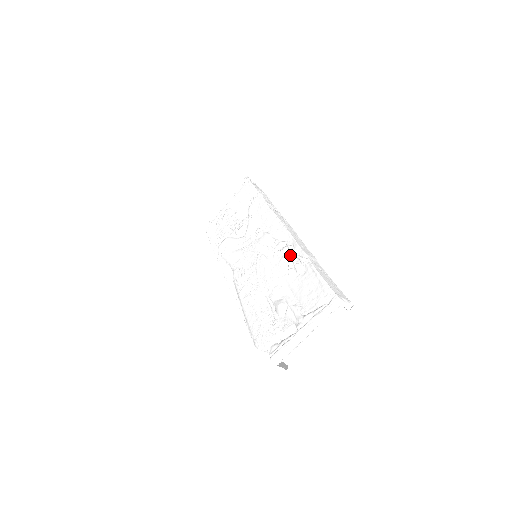
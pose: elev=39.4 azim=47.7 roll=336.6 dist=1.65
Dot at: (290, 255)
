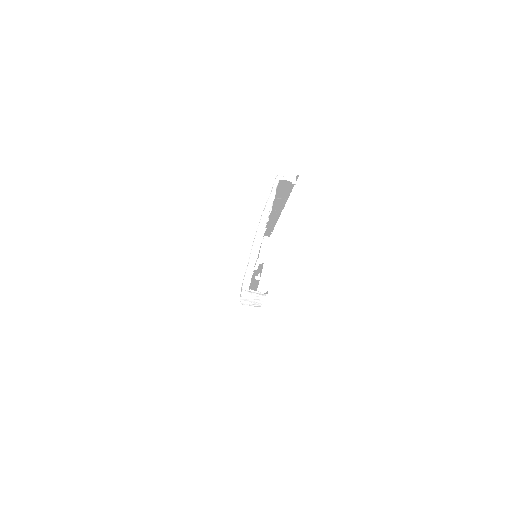
Dot at: occluded
